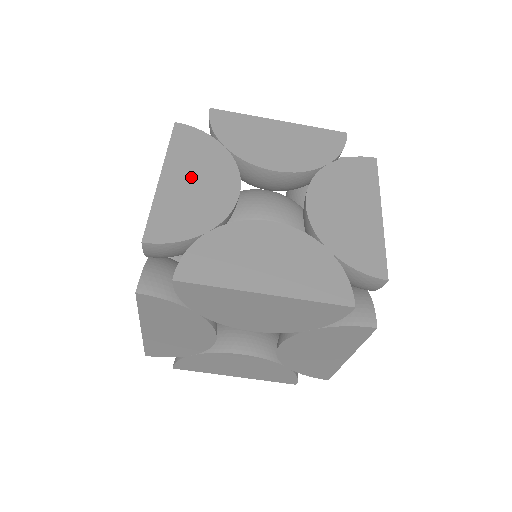
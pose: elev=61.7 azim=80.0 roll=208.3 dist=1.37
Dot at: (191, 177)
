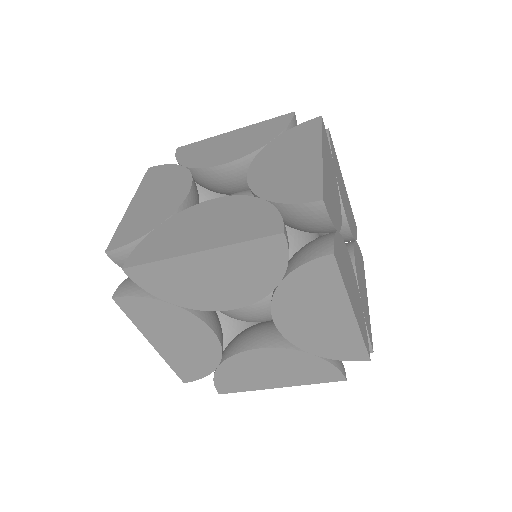
Dot at: (172, 338)
